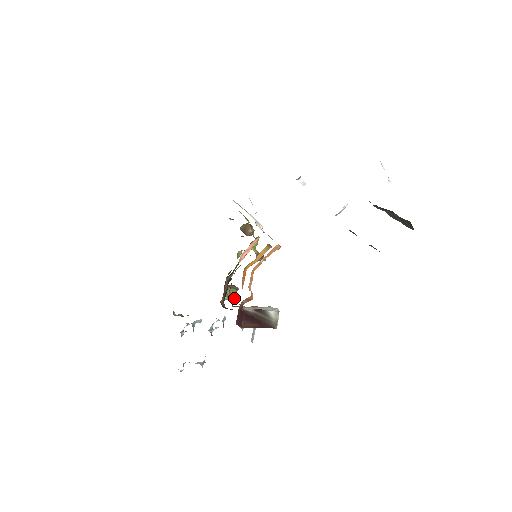
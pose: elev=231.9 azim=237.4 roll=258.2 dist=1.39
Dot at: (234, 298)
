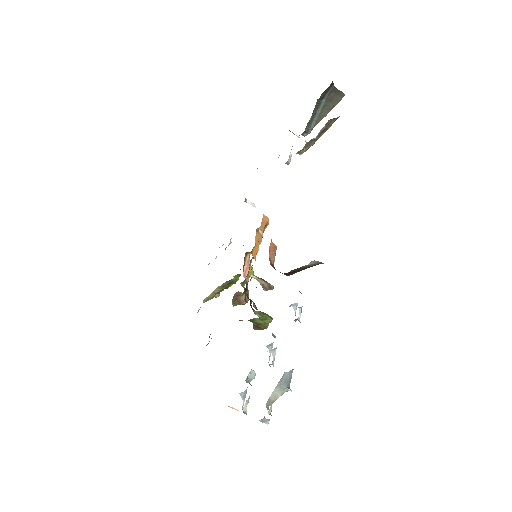
Dot at: (268, 317)
